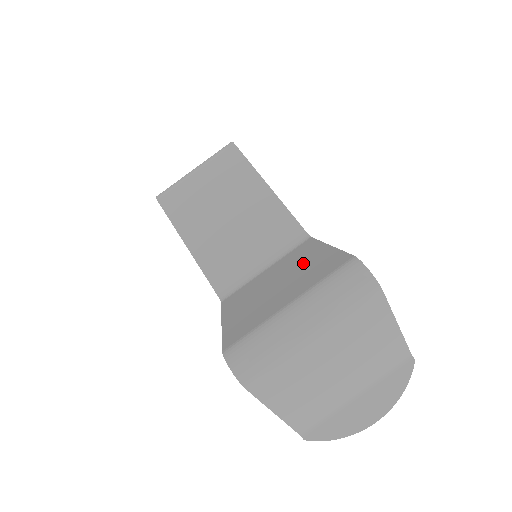
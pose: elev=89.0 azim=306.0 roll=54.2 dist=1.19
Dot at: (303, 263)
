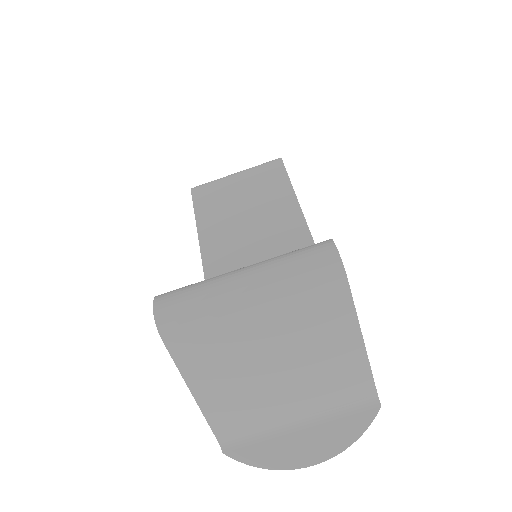
Dot at: occluded
